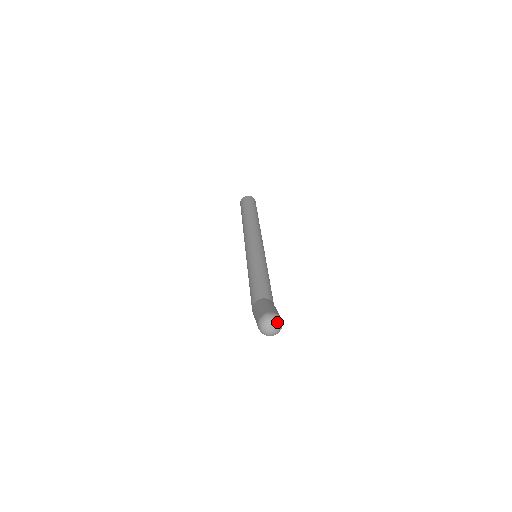
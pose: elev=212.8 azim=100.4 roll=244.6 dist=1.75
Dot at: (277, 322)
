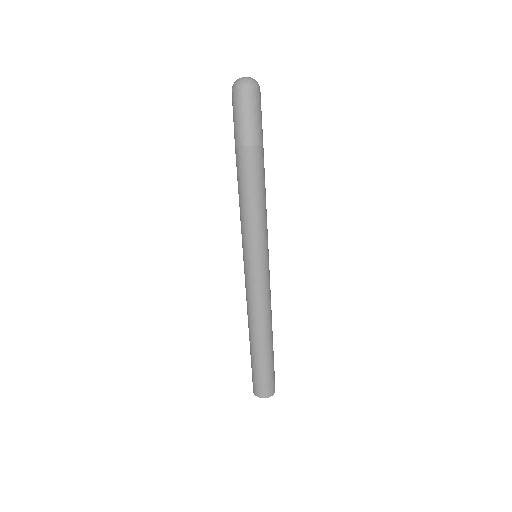
Dot at: occluded
